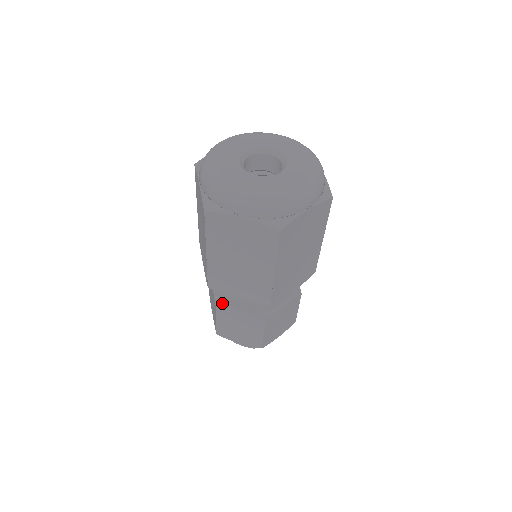
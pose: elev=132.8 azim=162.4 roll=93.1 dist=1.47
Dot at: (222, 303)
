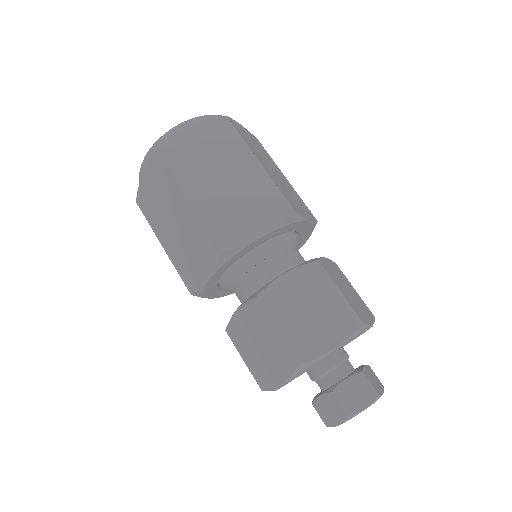
Dot at: occluded
